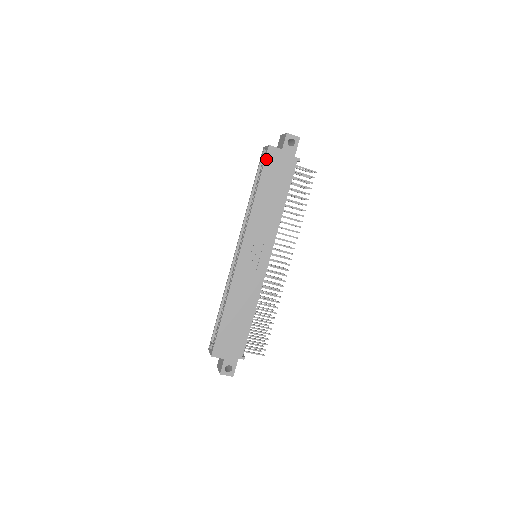
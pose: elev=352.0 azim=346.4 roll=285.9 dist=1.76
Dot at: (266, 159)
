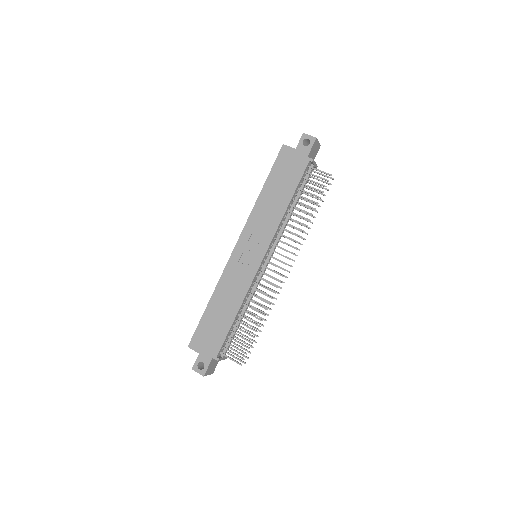
Dot at: (278, 157)
